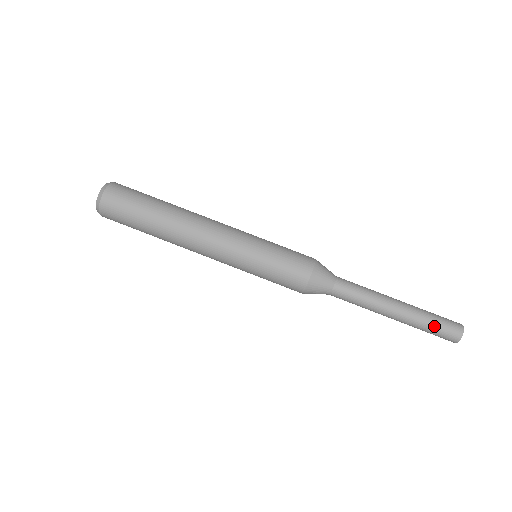
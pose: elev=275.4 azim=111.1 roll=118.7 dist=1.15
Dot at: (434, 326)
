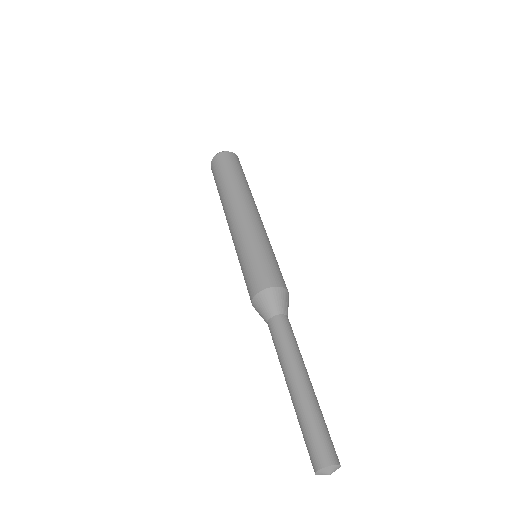
Dot at: (306, 431)
